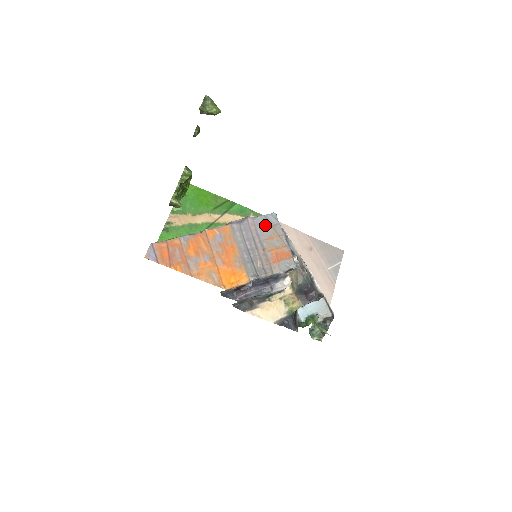
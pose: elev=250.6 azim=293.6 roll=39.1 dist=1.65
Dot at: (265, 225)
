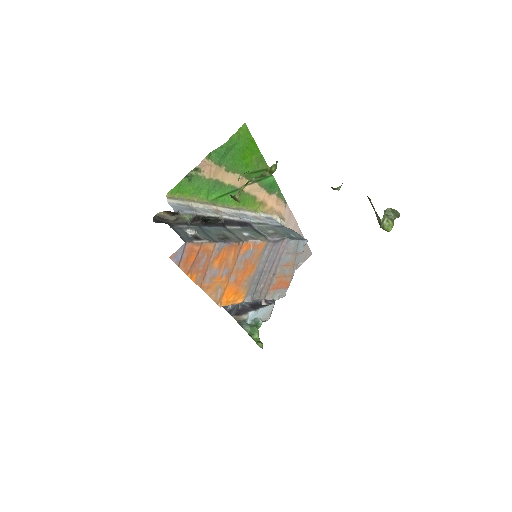
Dot at: (292, 251)
